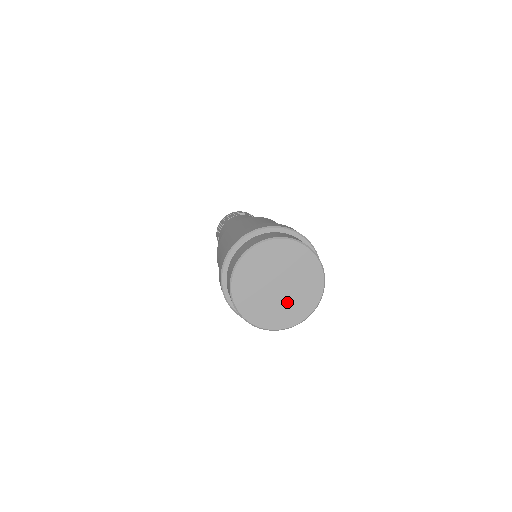
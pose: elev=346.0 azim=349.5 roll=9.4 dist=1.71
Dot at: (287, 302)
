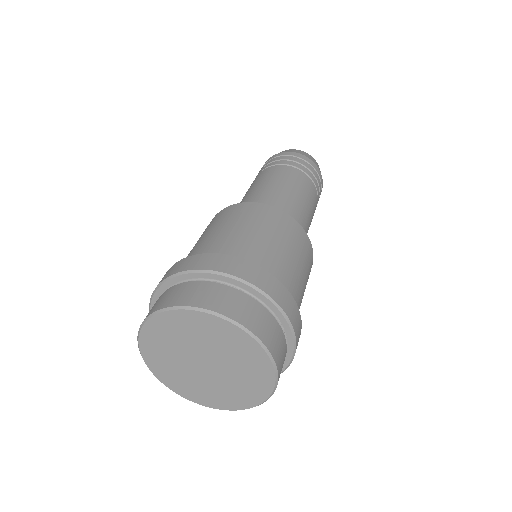
Dot at: (234, 374)
